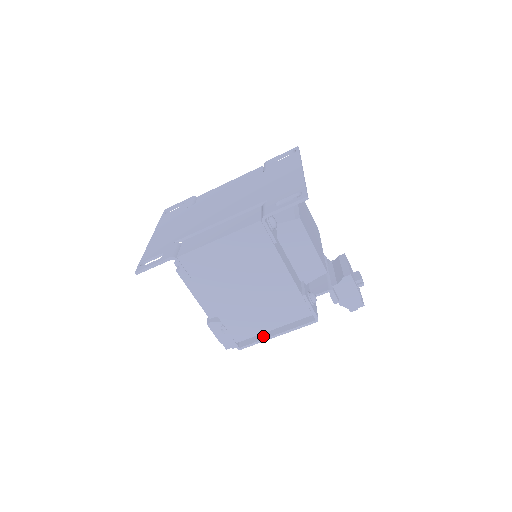
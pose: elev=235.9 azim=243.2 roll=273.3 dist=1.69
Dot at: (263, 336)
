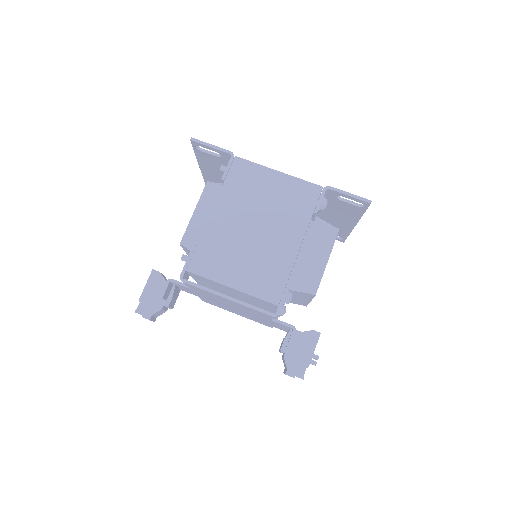
Dot at: (213, 290)
